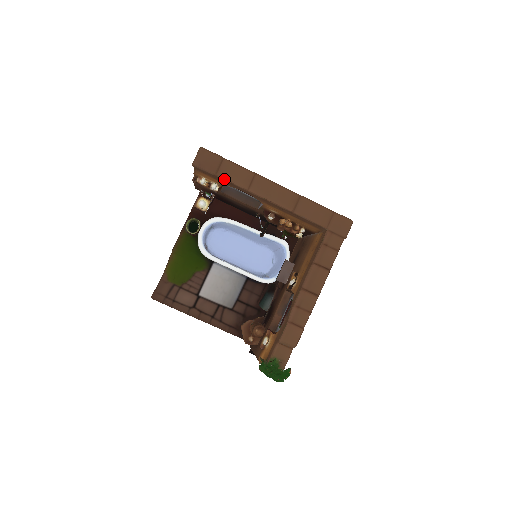
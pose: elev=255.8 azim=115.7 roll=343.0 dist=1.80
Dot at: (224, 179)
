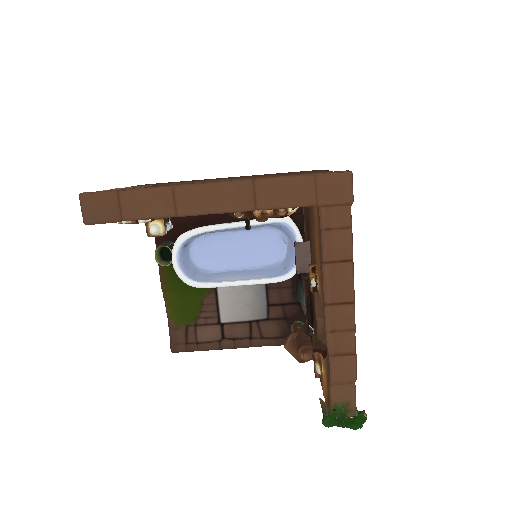
Dot at: occluded
